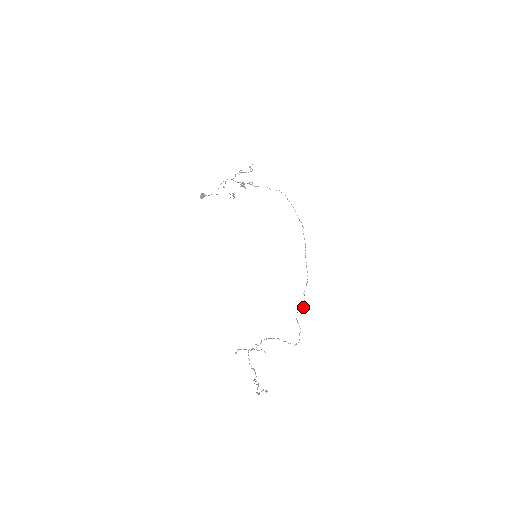
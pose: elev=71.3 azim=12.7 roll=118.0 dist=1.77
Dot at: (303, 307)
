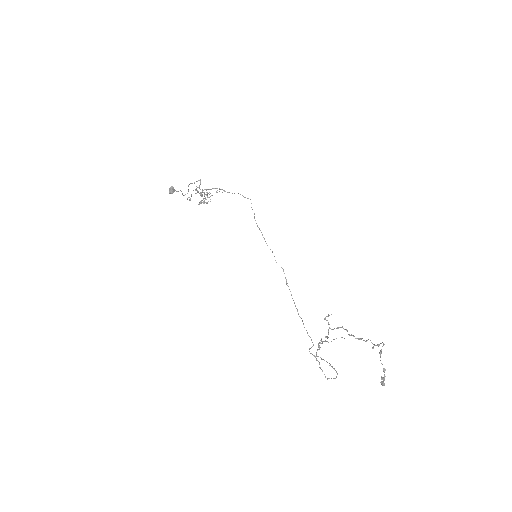
Dot at: occluded
